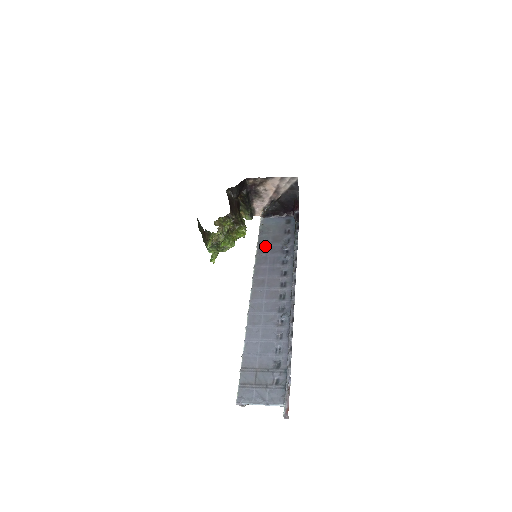
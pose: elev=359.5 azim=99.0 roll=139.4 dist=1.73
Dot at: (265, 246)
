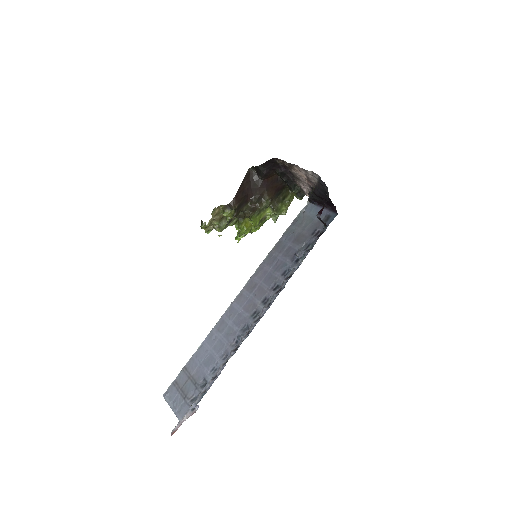
Dot at: (284, 243)
